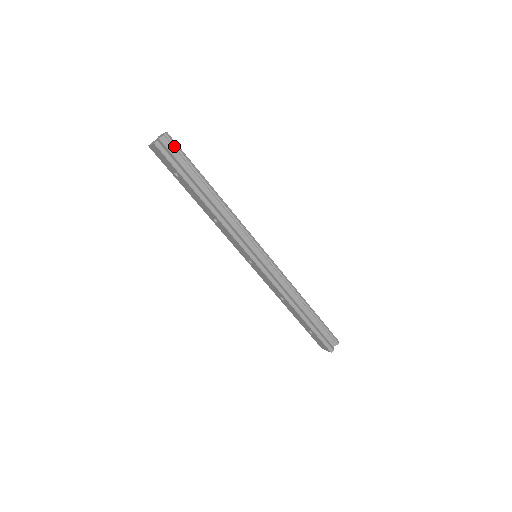
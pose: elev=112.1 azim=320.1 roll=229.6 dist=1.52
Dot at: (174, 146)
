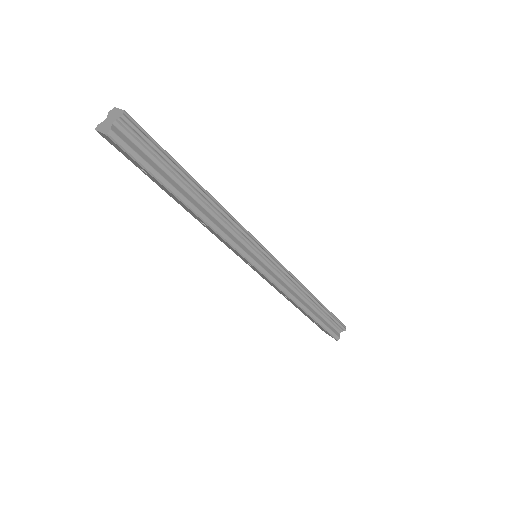
Dot at: (138, 133)
